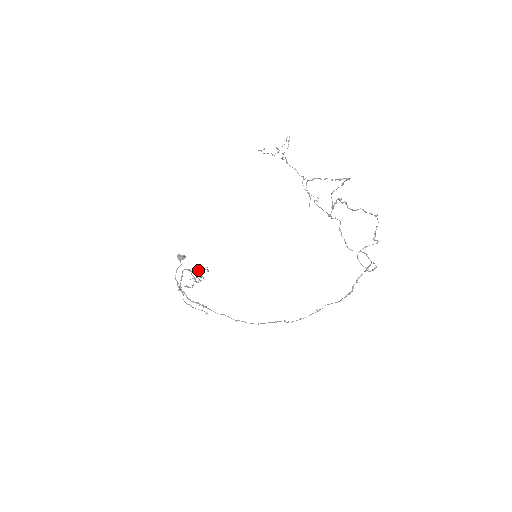
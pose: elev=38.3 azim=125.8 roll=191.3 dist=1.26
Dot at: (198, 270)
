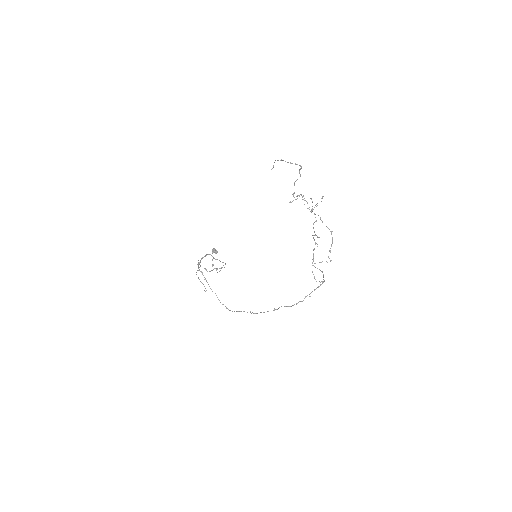
Dot at: occluded
